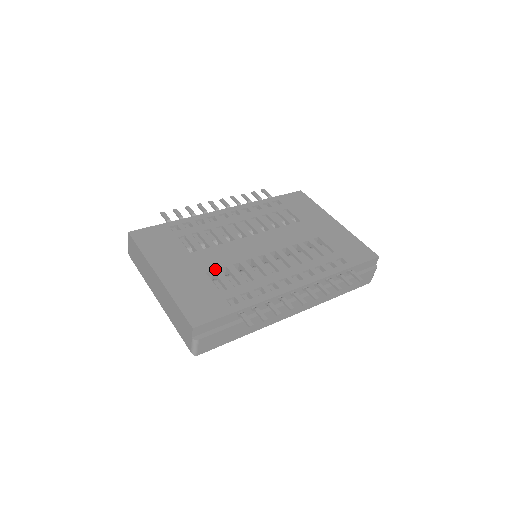
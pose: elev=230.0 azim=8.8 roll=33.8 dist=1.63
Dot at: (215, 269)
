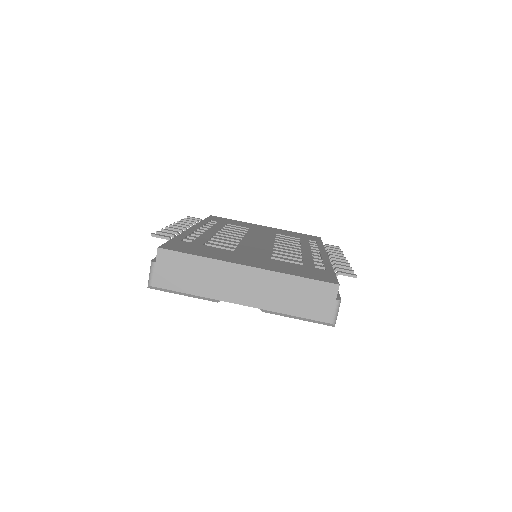
Dot at: (270, 256)
